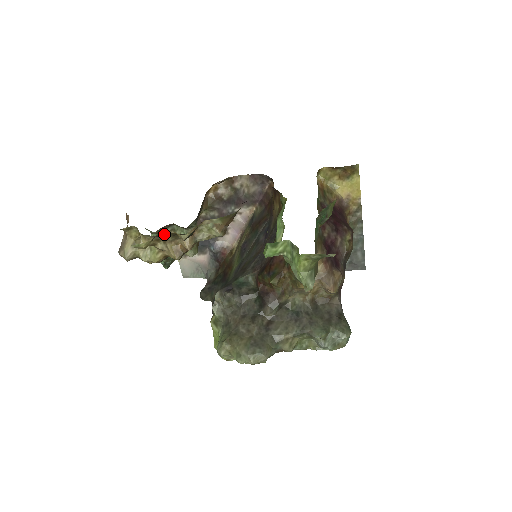
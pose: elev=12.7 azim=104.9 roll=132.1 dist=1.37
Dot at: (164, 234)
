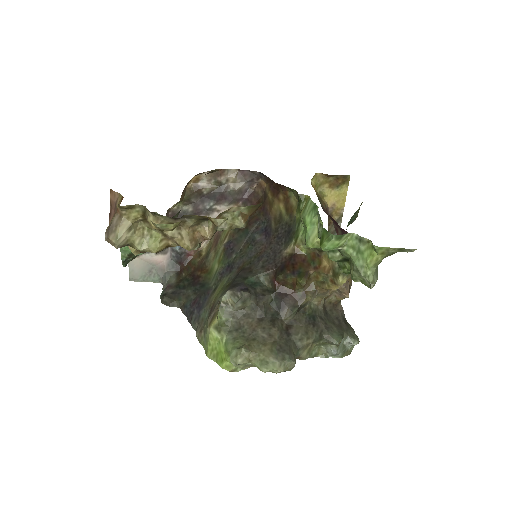
Dot at: (187, 217)
